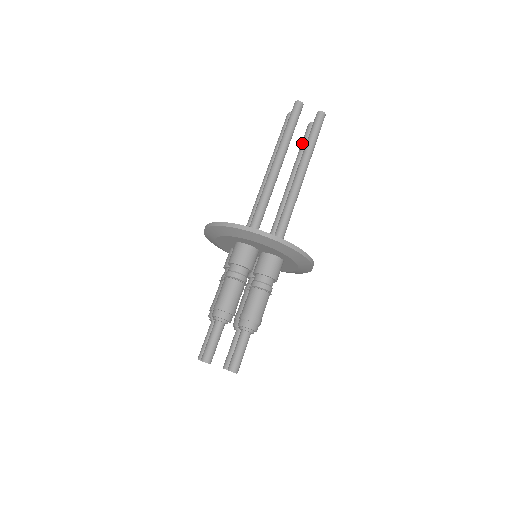
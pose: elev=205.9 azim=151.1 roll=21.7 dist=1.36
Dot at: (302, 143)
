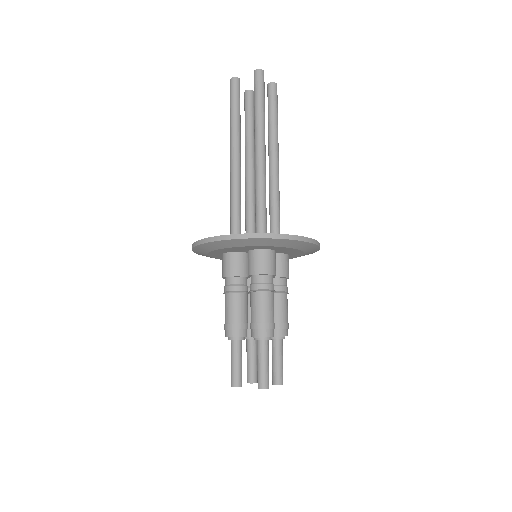
Dot at: (249, 115)
